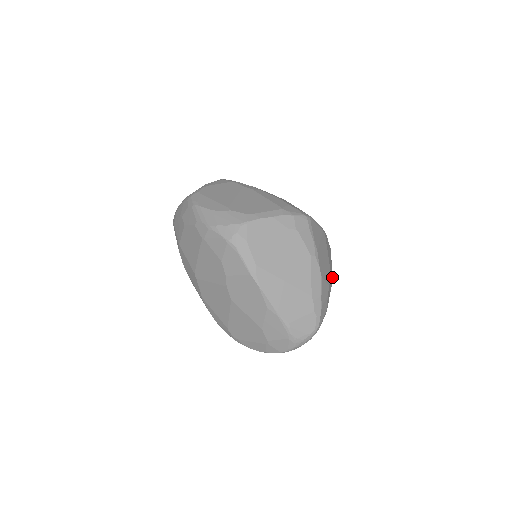
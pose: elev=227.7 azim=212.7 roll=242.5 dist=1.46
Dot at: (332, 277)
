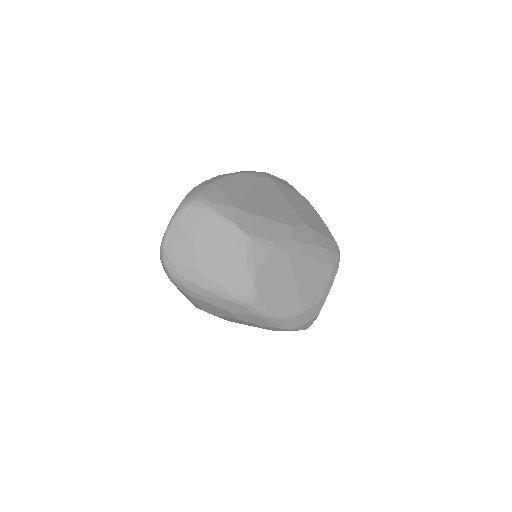
Dot at: occluded
